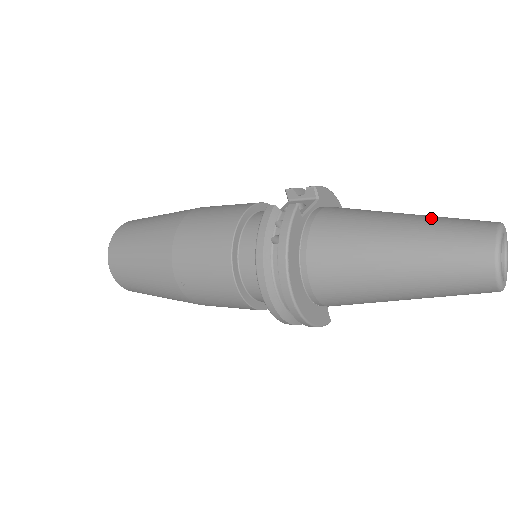
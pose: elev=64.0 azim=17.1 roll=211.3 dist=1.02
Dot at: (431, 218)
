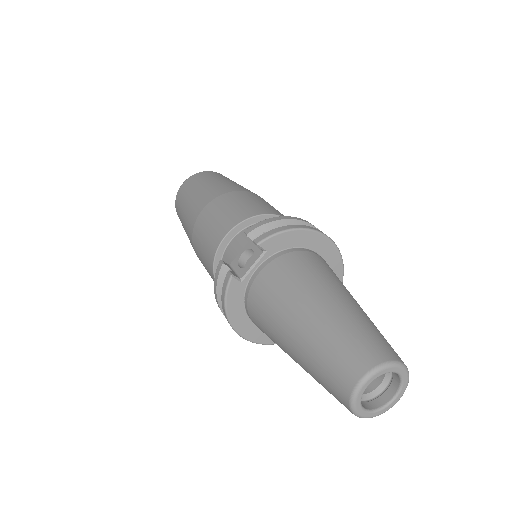
Dot at: (324, 332)
